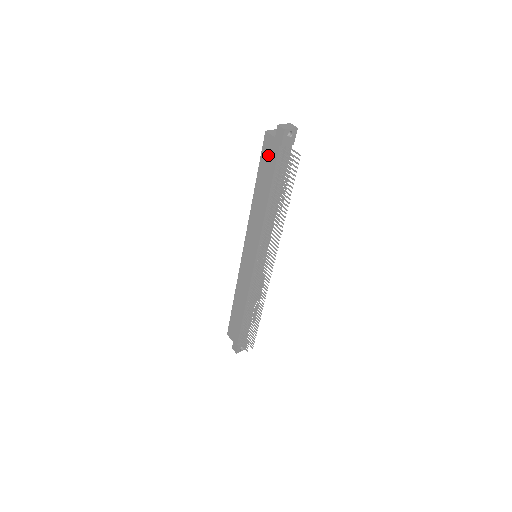
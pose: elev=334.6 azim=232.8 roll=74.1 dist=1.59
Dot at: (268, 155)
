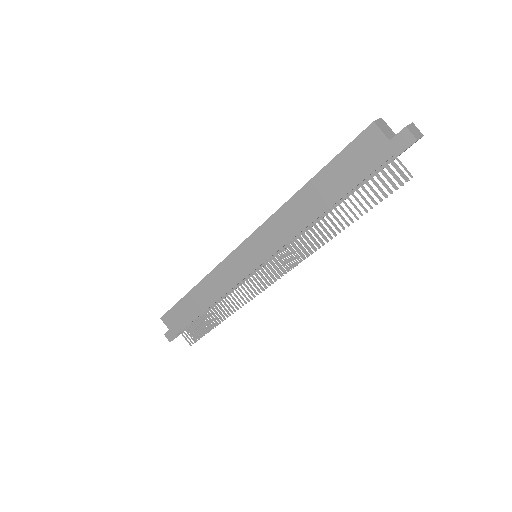
Dot at: (360, 156)
